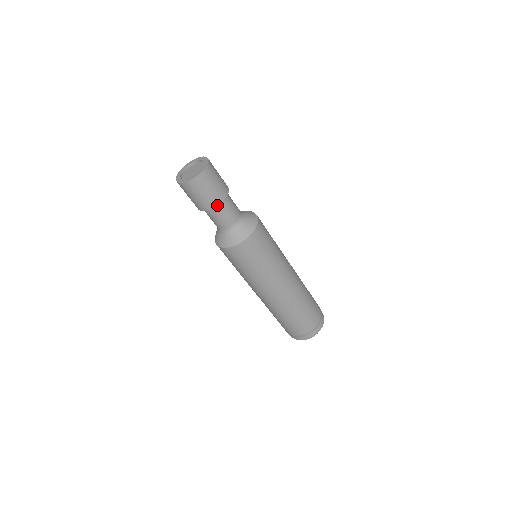
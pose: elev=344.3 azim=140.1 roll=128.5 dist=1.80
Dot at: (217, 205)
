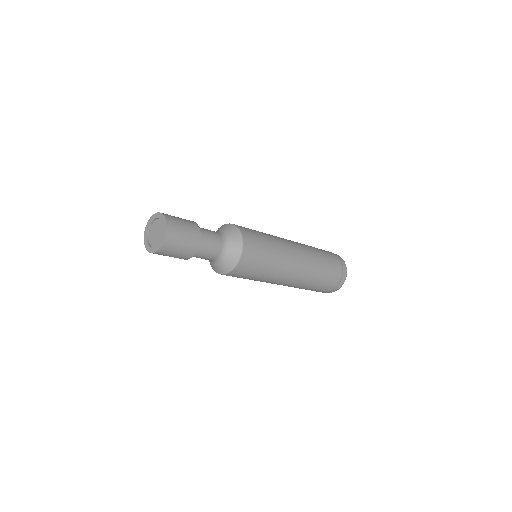
Dot at: (184, 259)
